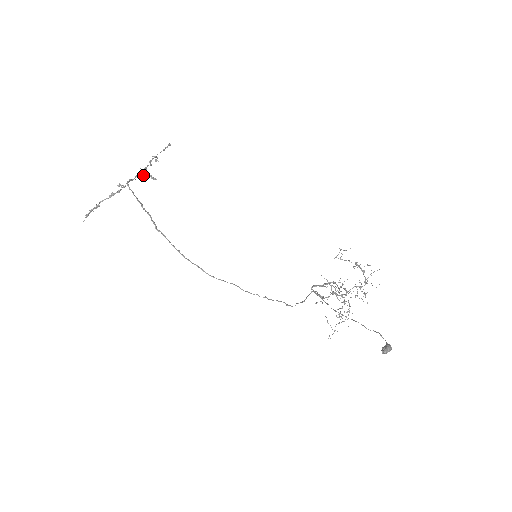
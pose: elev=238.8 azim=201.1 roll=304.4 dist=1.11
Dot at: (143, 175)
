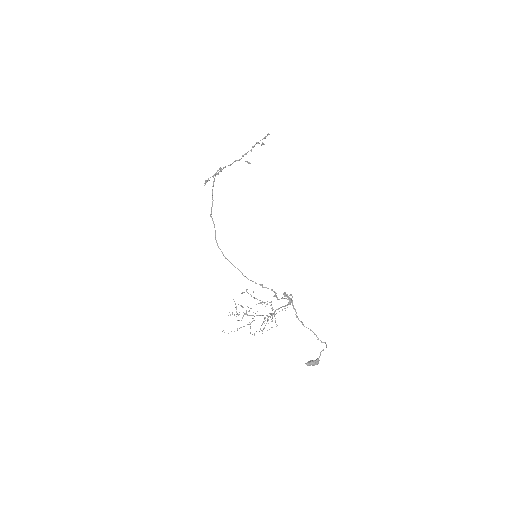
Dot at: occluded
